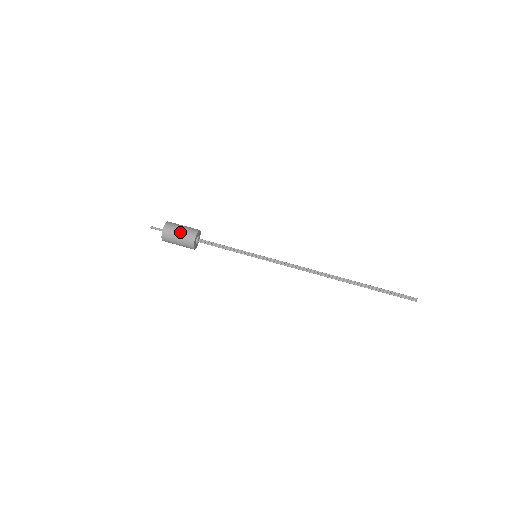
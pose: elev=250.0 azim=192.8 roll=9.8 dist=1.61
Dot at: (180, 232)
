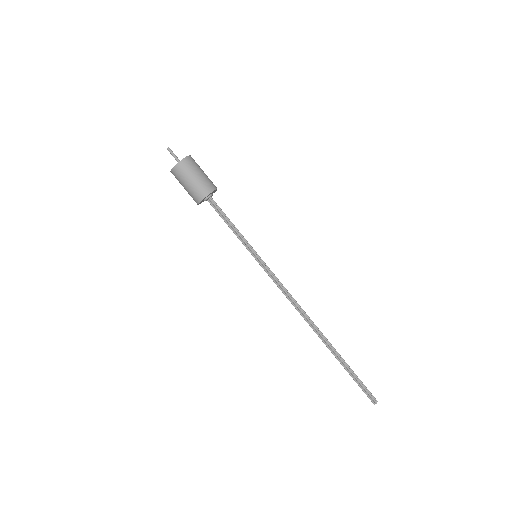
Dot at: (191, 181)
